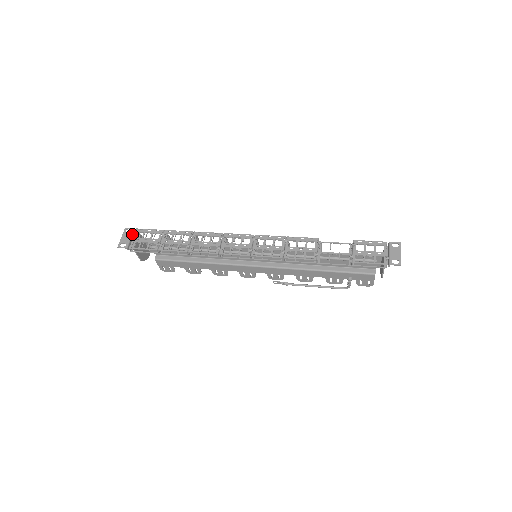
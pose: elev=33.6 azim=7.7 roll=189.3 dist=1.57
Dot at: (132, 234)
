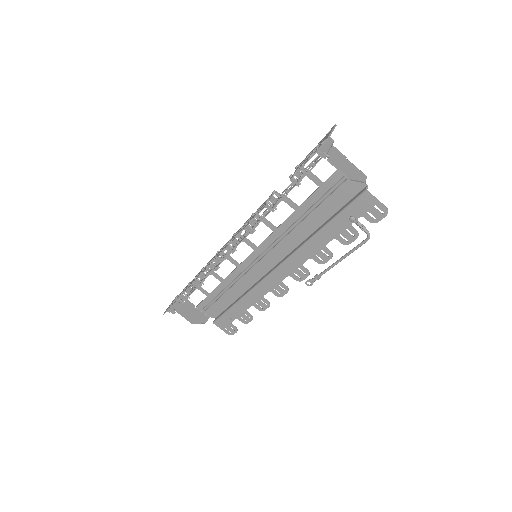
Dot at: occluded
